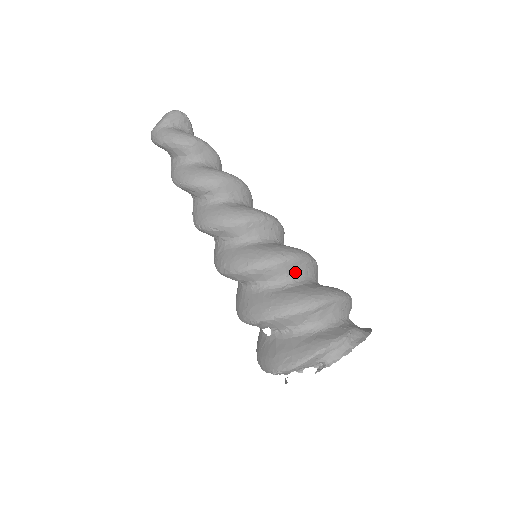
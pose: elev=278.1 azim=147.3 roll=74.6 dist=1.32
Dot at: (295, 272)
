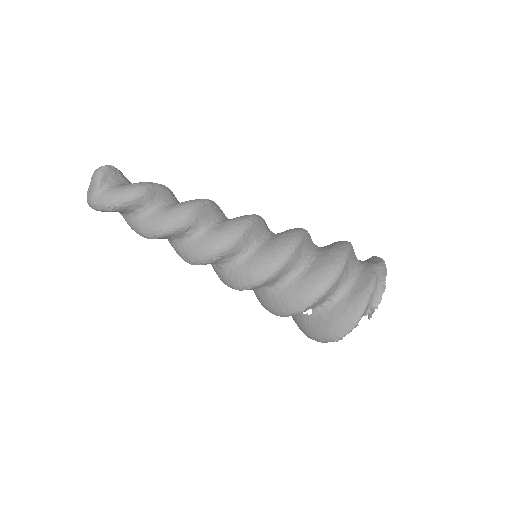
Dot at: (304, 252)
